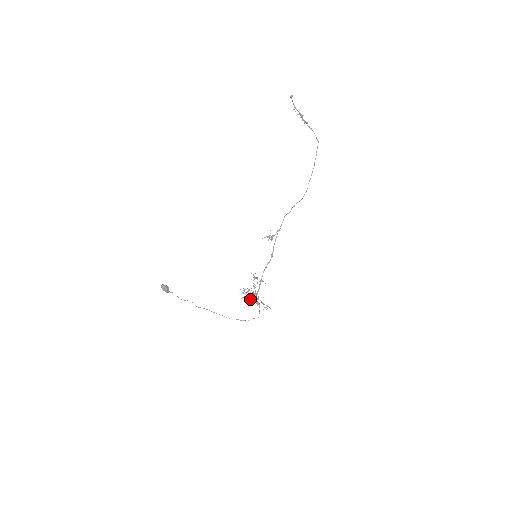
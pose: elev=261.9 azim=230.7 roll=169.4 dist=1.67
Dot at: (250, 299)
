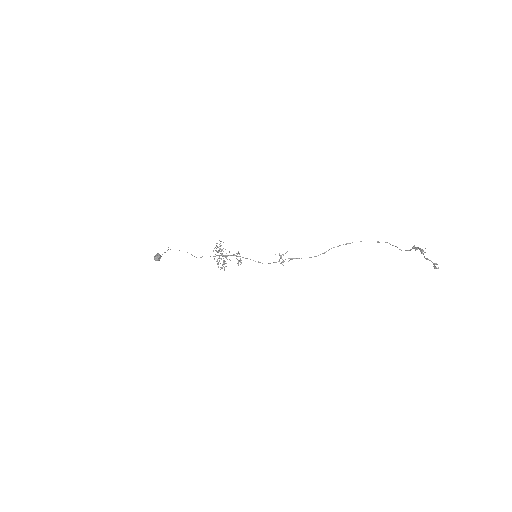
Dot at: (218, 264)
